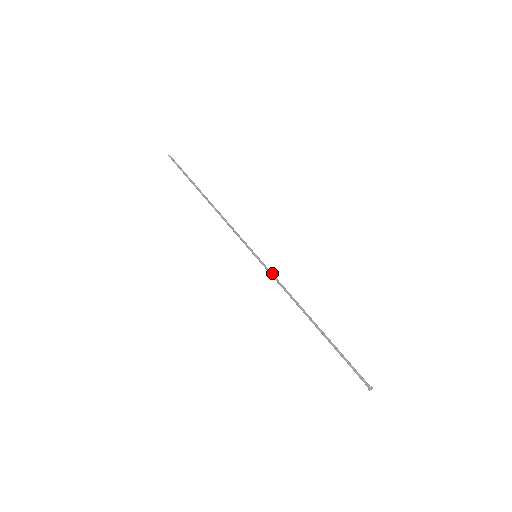
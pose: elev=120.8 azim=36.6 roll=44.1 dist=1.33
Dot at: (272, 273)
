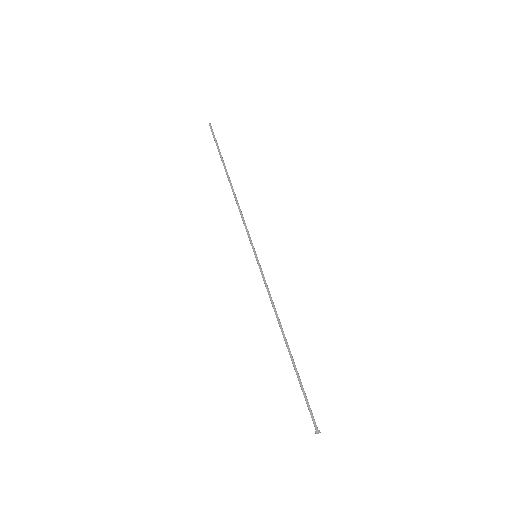
Dot at: occluded
